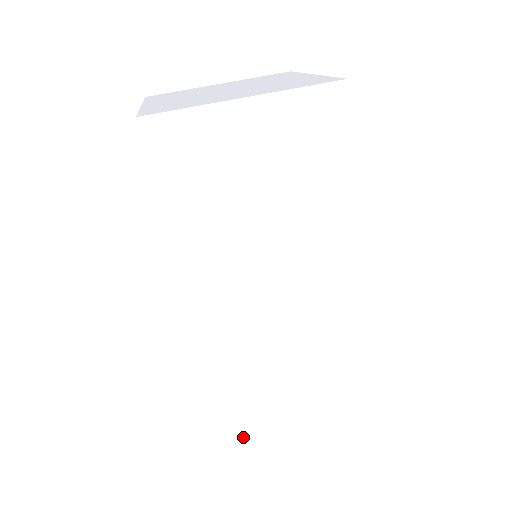
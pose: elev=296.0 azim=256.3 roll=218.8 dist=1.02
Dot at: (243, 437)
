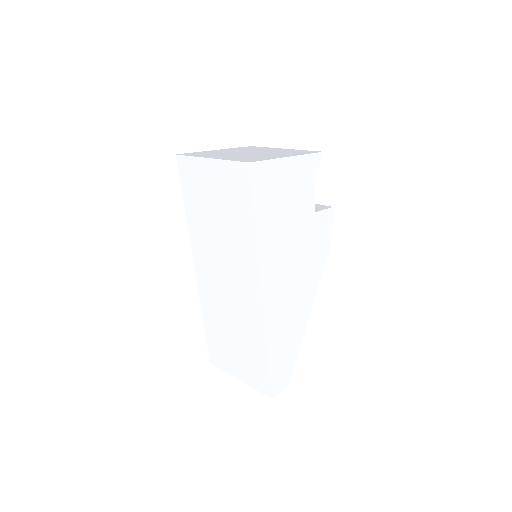
Dot at: (217, 359)
